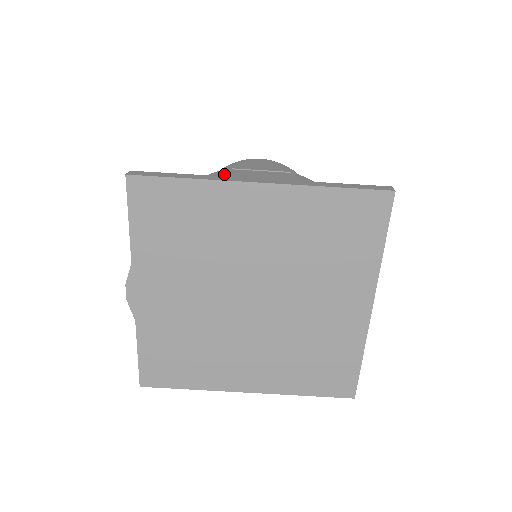
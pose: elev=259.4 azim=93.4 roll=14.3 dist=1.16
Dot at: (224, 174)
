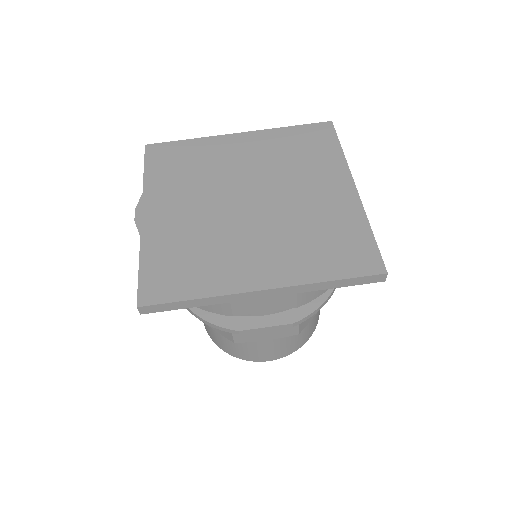
Dot at: occluded
